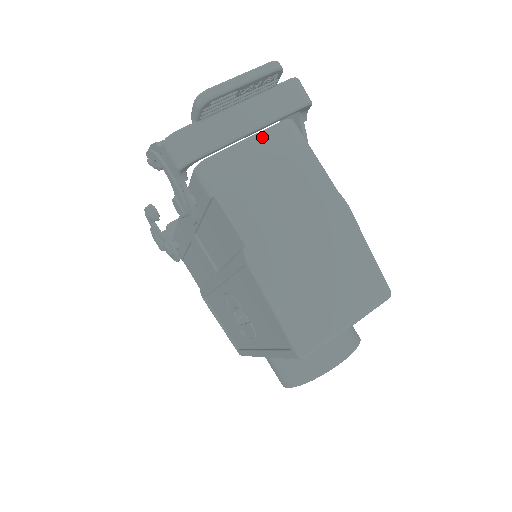
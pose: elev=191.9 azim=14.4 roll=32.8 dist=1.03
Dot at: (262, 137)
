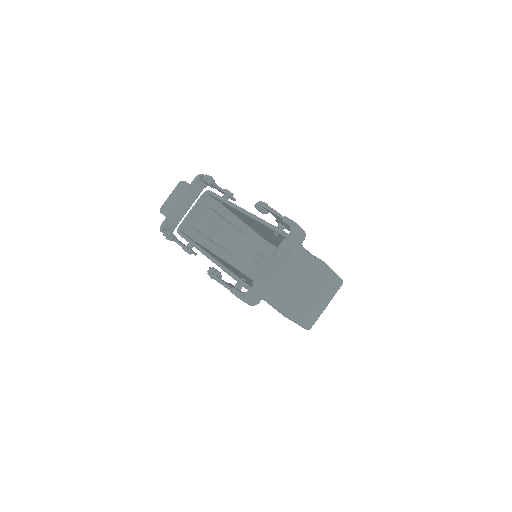
Dot at: occluded
